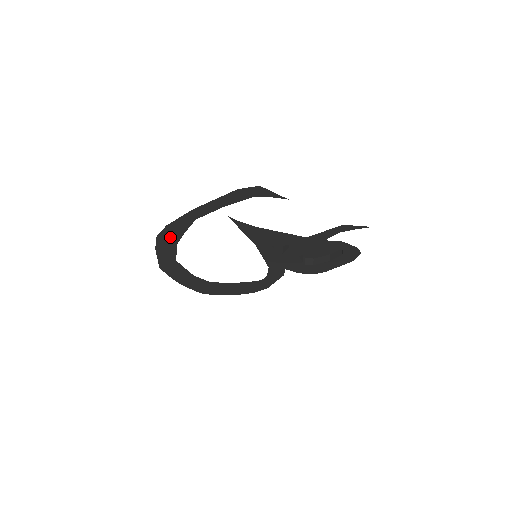
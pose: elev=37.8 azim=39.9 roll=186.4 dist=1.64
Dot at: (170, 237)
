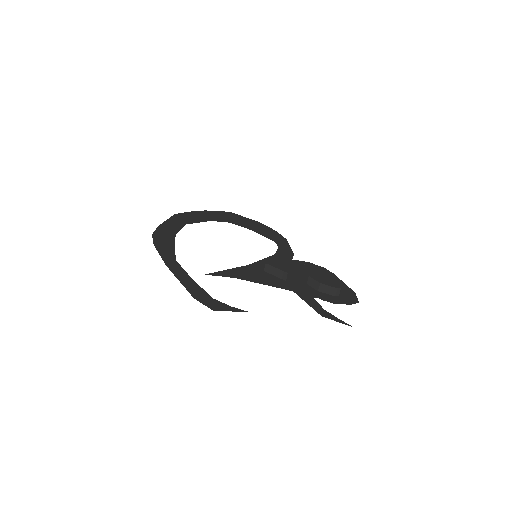
Dot at: (165, 238)
